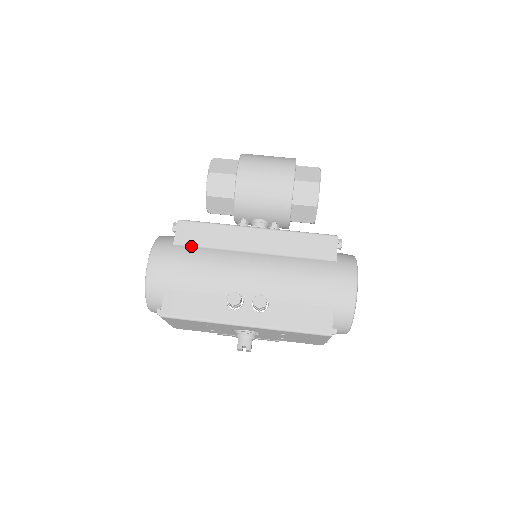
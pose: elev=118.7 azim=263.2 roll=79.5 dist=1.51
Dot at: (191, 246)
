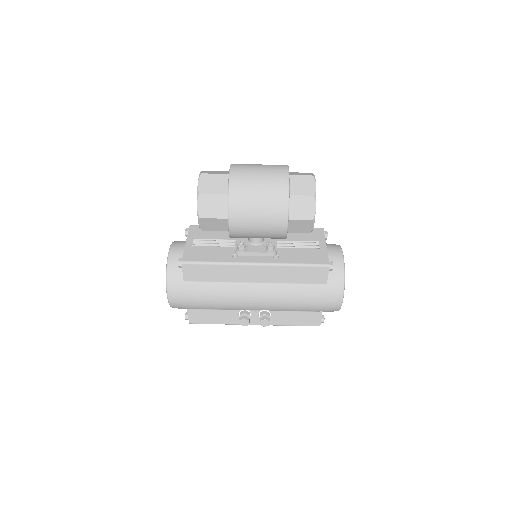
Dot at: (200, 282)
